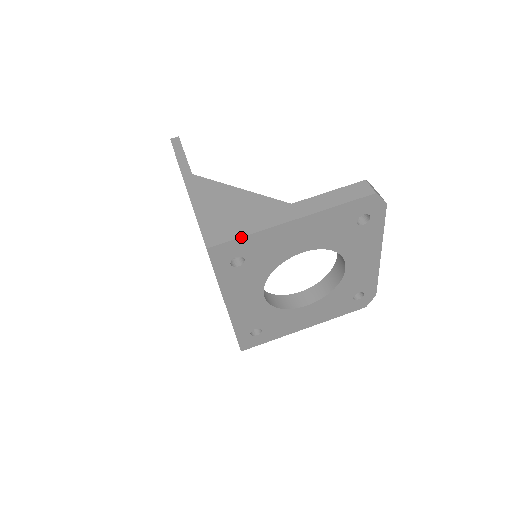
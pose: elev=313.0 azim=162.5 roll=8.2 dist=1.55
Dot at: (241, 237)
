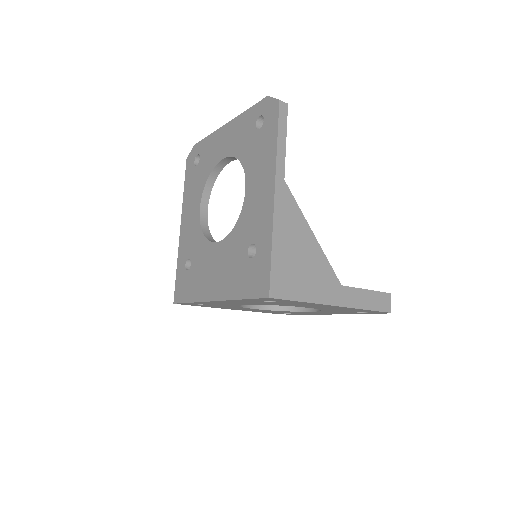
Dot at: (298, 301)
